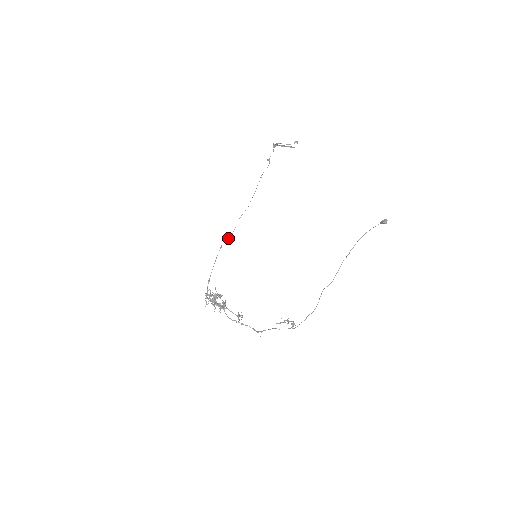
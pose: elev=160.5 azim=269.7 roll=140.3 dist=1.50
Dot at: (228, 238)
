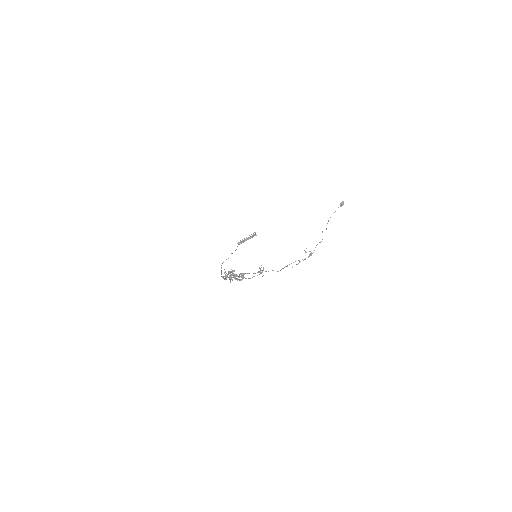
Dot at: occluded
